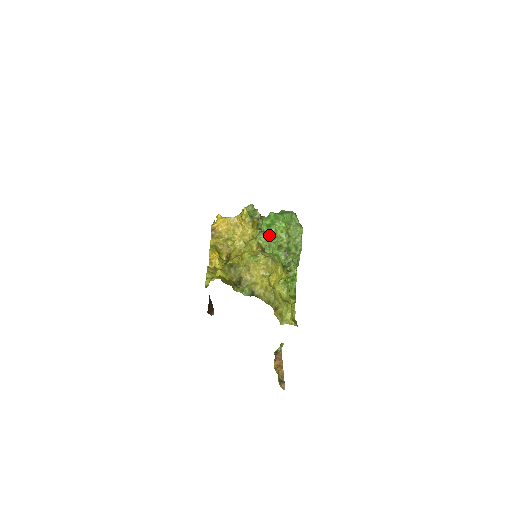
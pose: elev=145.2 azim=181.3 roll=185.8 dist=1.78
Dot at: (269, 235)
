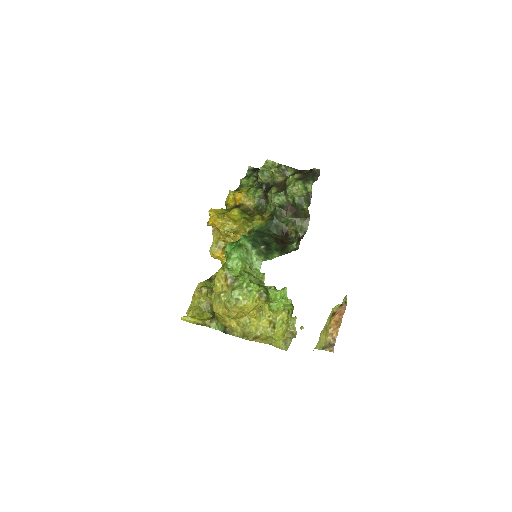
Dot at: occluded
